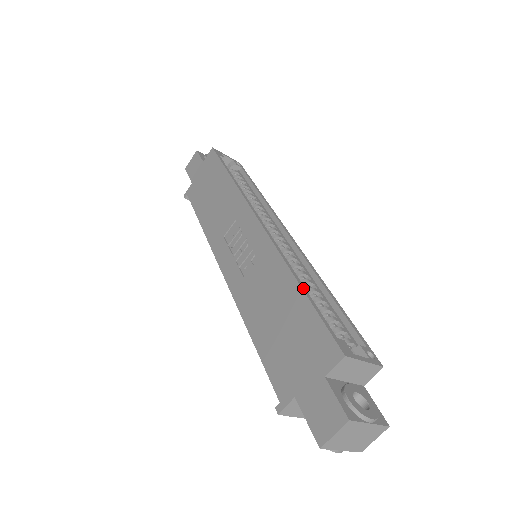
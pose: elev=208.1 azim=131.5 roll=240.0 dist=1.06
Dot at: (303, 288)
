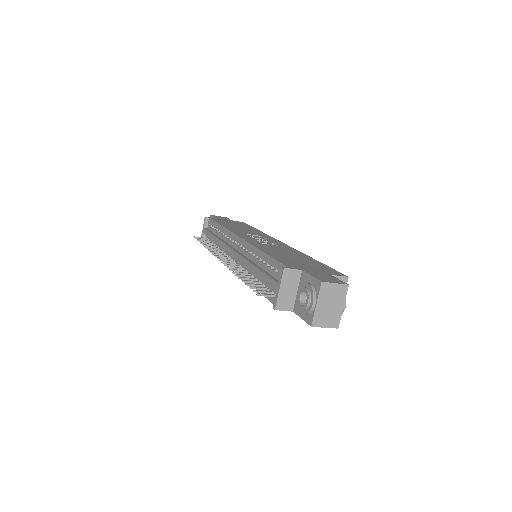
Dot at: occluded
